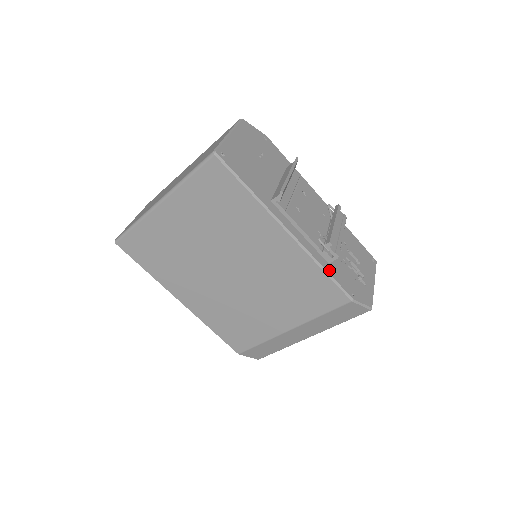
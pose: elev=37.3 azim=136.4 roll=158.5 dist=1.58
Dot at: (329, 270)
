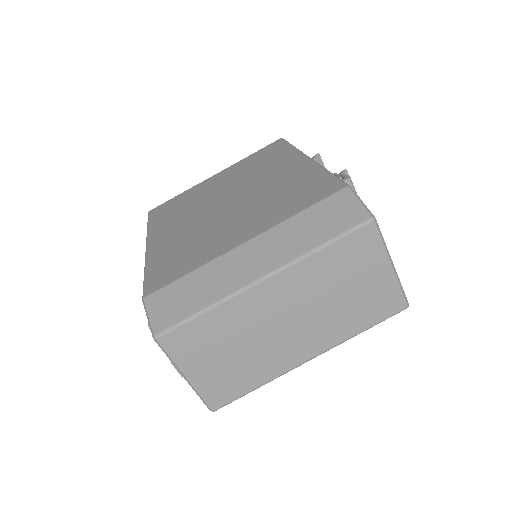
Dot at: occluded
